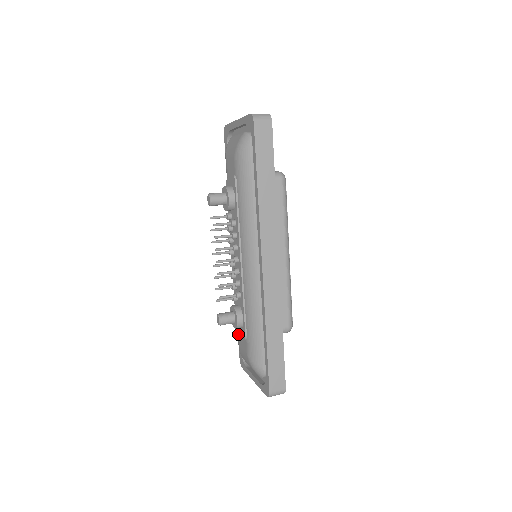
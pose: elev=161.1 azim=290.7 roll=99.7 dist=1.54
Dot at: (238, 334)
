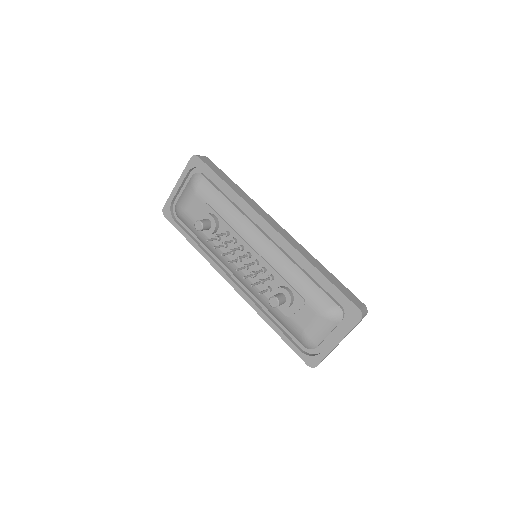
Dot at: (293, 320)
